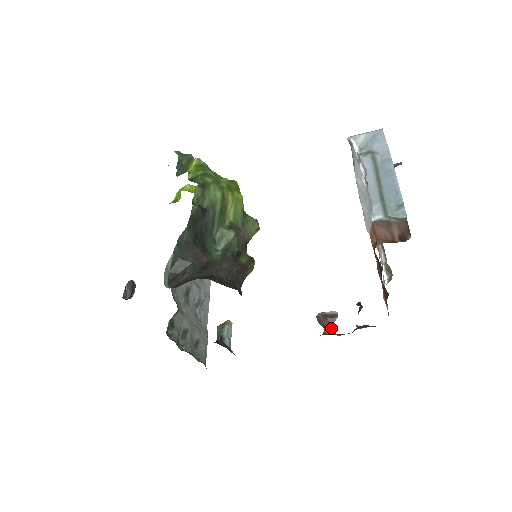
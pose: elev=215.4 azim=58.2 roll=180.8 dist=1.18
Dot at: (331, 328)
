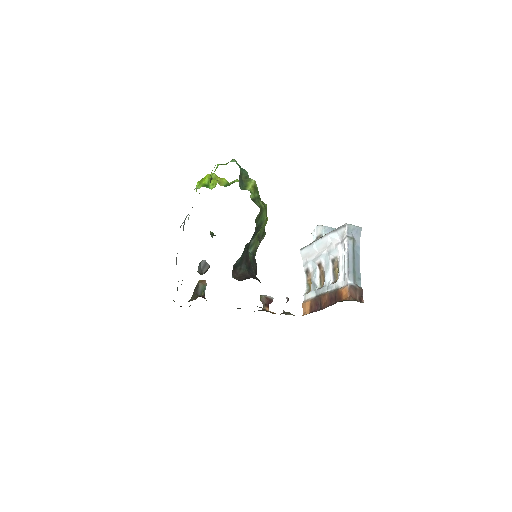
Dot at: (268, 307)
